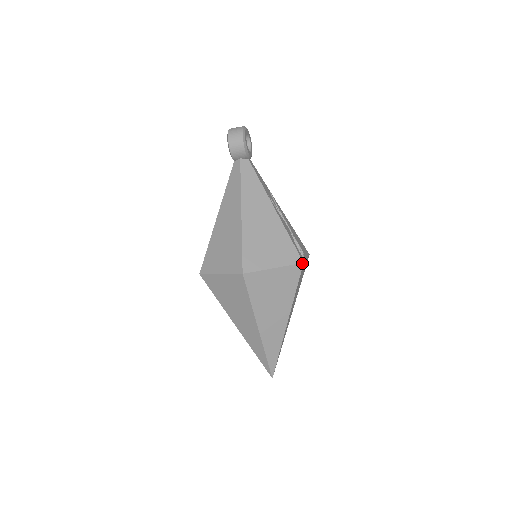
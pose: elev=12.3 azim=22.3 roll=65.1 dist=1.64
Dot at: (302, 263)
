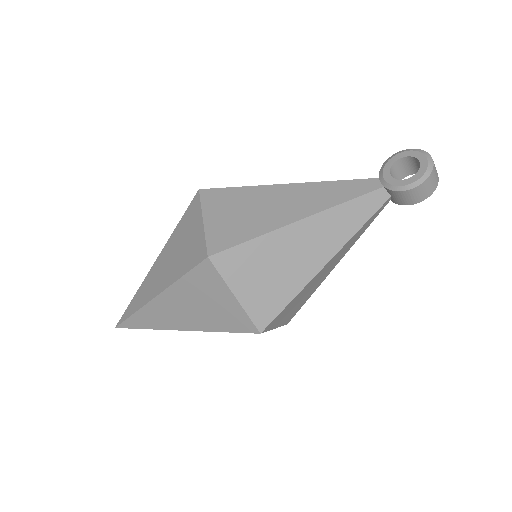
Dot at: occluded
